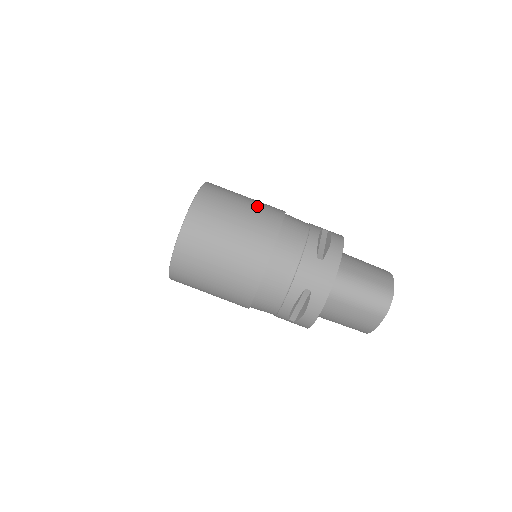
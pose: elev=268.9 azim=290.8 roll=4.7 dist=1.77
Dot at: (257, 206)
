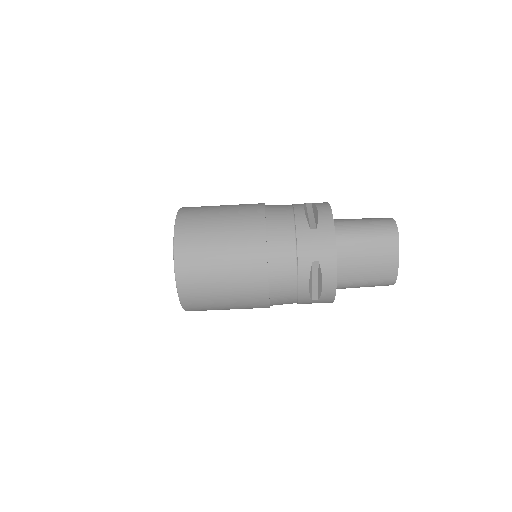
Dot at: (237, 283)
